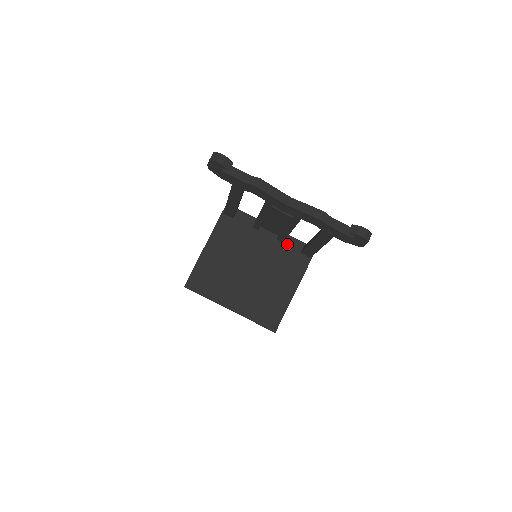
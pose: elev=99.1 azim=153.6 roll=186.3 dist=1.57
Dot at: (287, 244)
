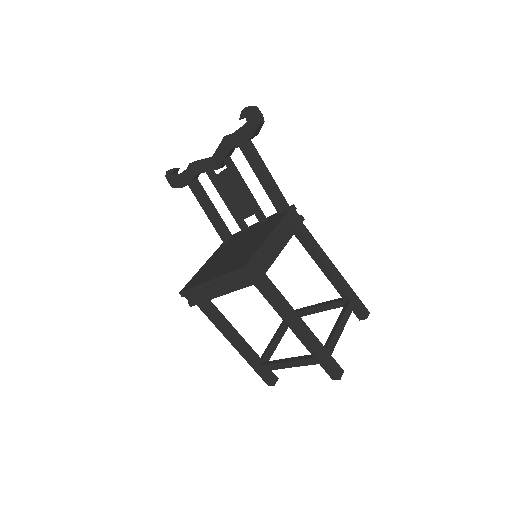
Dot at: (268, 220)
